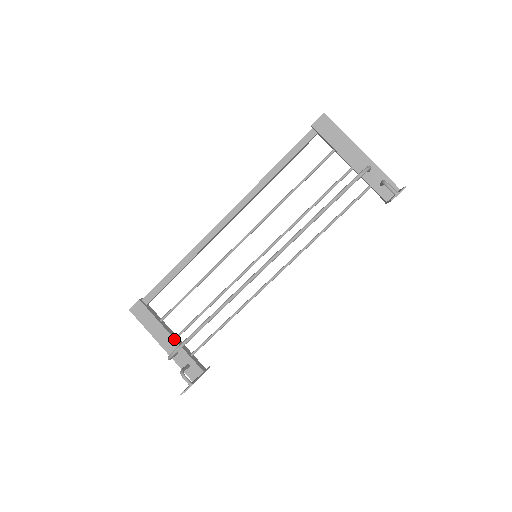
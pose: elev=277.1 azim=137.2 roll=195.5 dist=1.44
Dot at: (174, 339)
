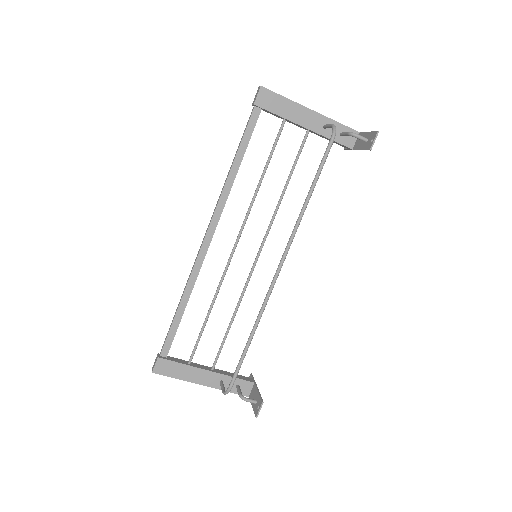
Dot at: (212, 372)
